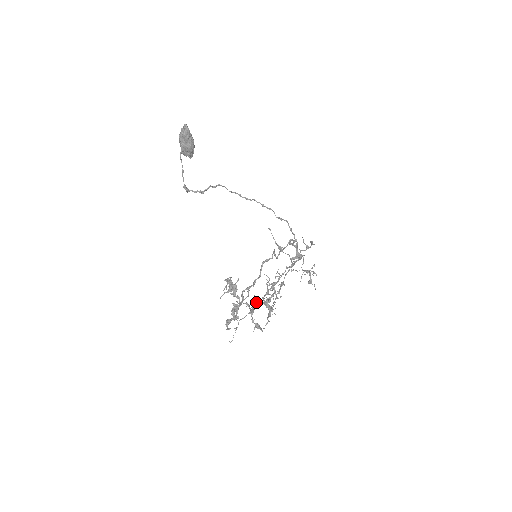
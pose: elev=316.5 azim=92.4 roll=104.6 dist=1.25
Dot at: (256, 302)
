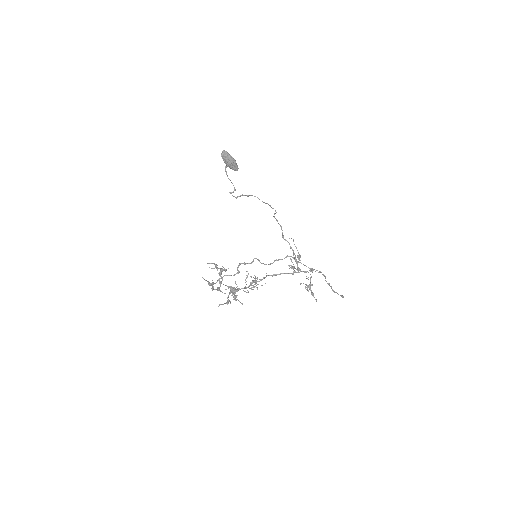
Dot at: (232, 287)
